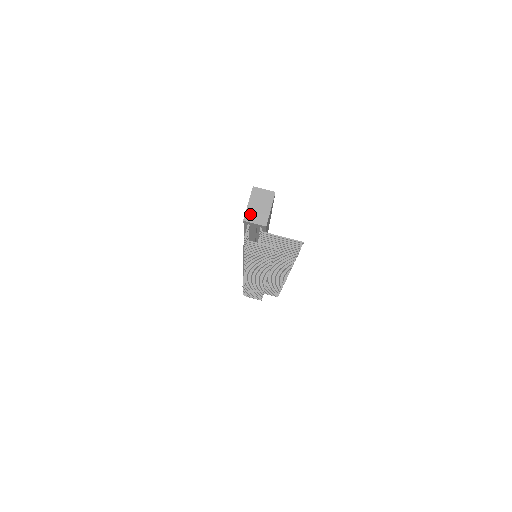
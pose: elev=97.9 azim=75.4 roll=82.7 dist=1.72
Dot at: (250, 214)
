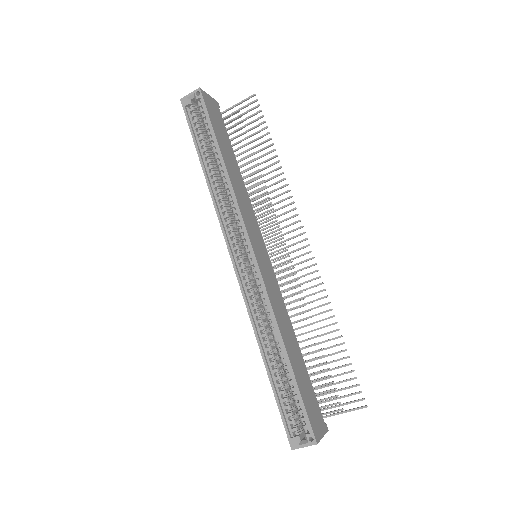
Dot at: occluded
